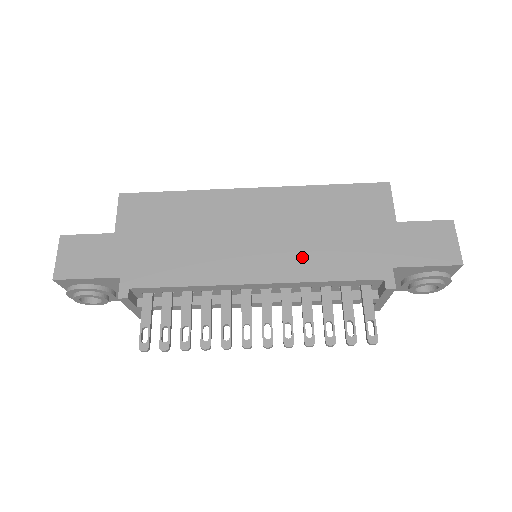
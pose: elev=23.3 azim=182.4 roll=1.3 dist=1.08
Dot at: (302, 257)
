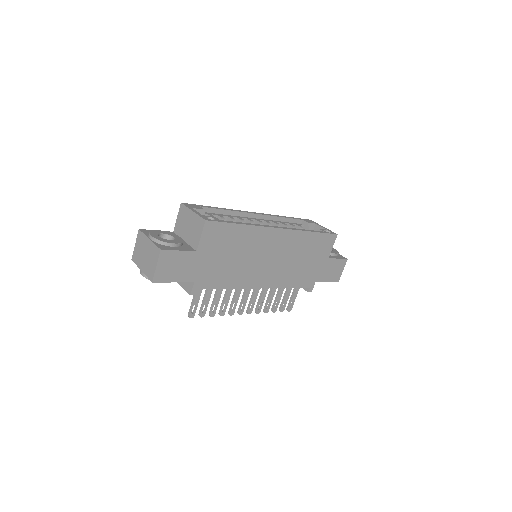
Dot at: (285, 275)
